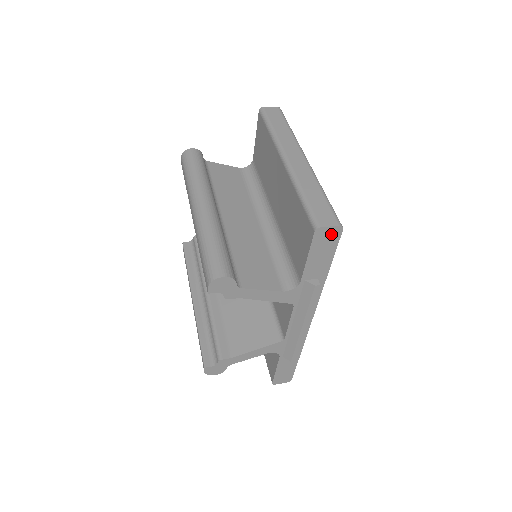
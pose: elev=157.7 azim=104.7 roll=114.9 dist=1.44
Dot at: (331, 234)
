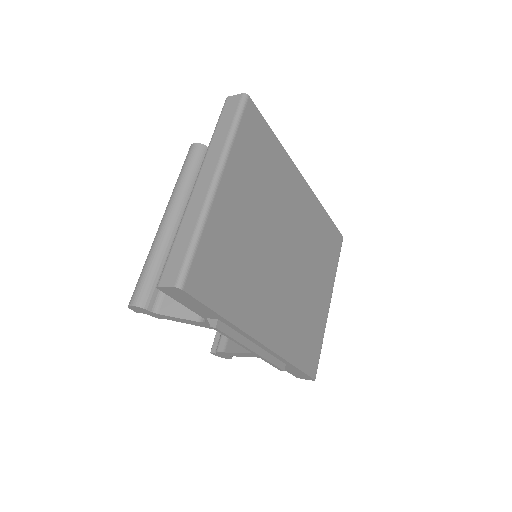
Dot at: (177, 292)
